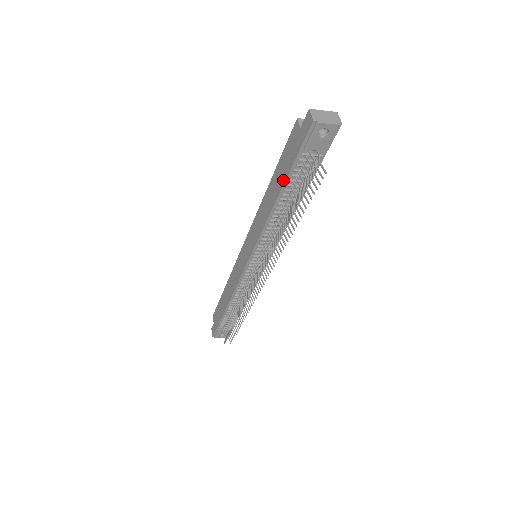
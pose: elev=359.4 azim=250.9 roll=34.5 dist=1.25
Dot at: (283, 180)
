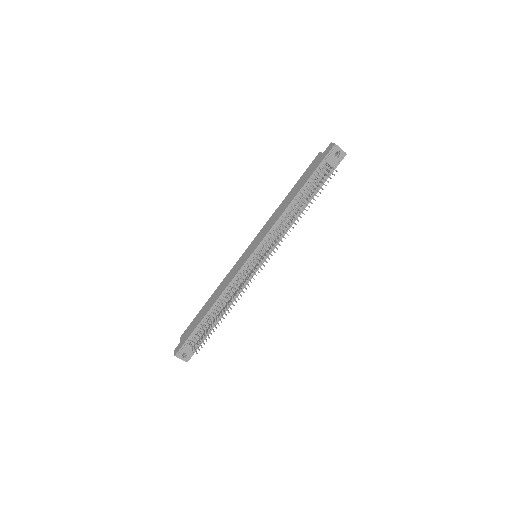
Dot at: (304, 182)
